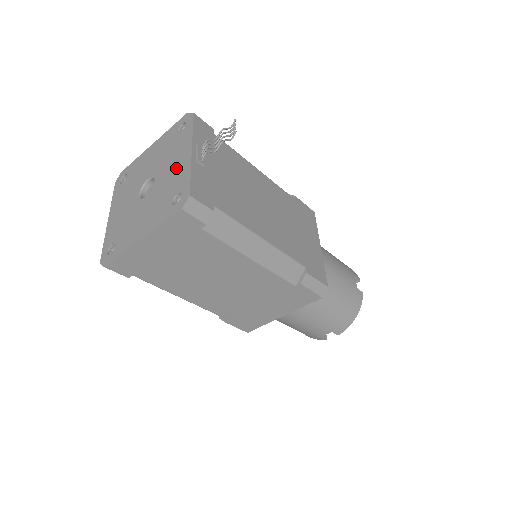
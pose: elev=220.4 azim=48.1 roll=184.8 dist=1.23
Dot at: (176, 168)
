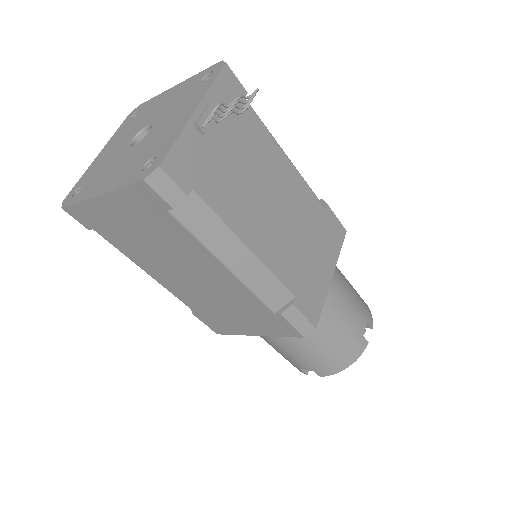
Dot at: (172, 124)
